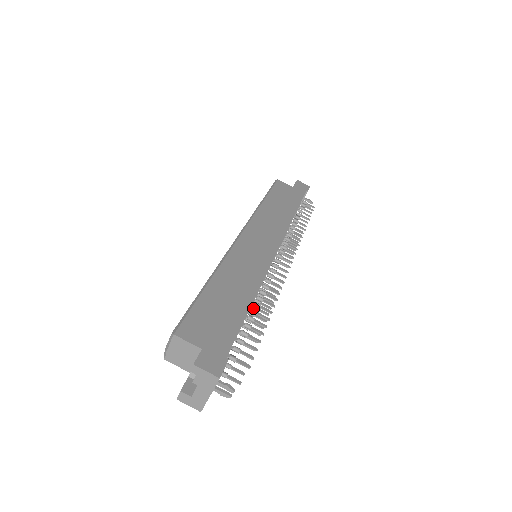
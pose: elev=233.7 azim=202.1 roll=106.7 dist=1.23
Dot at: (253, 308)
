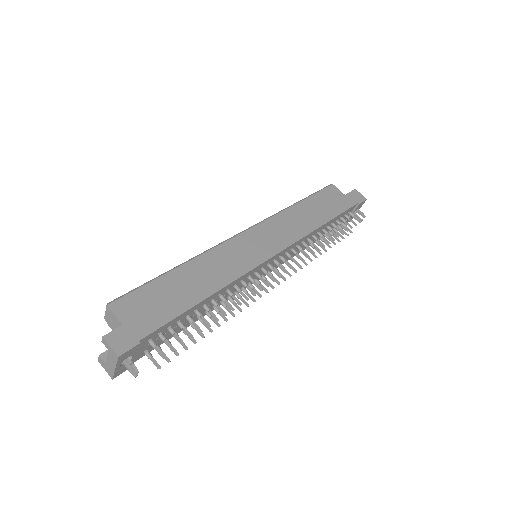
Dot at: (222, 305)
